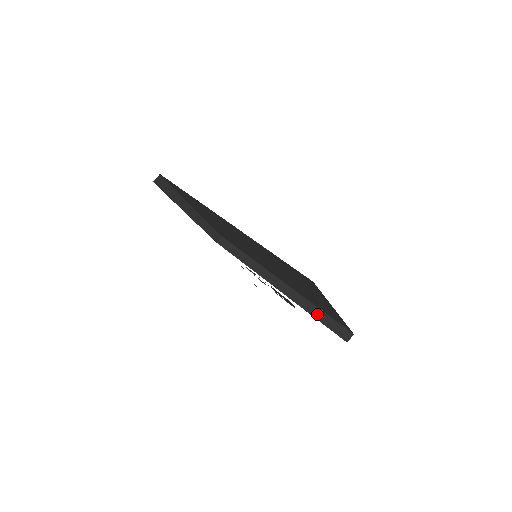
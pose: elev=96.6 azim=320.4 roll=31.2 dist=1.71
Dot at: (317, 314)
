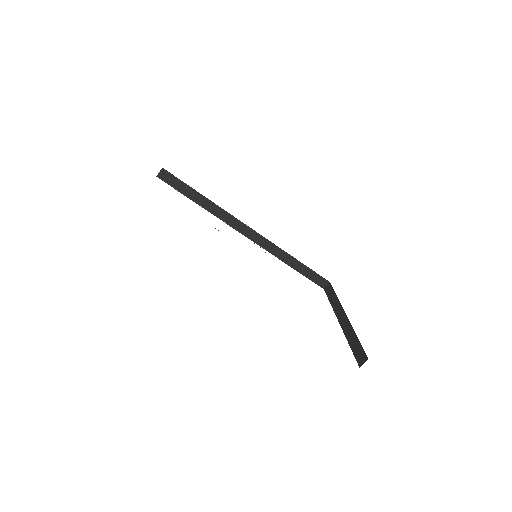
Dot at: (295, 265)
